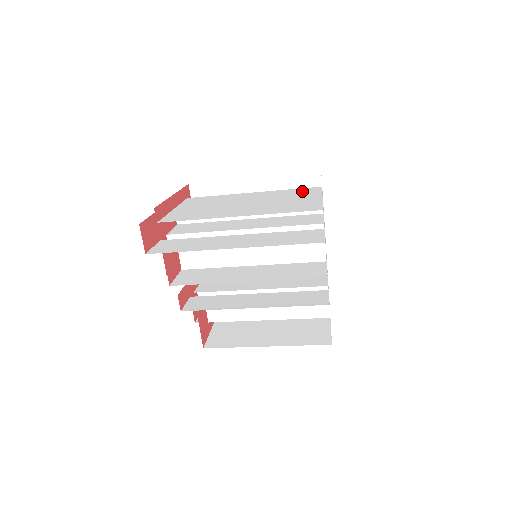
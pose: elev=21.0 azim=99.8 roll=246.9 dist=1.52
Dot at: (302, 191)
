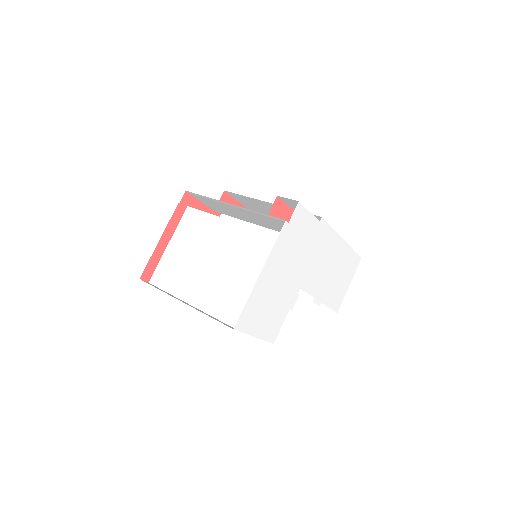
Dot at: (263, 248)
